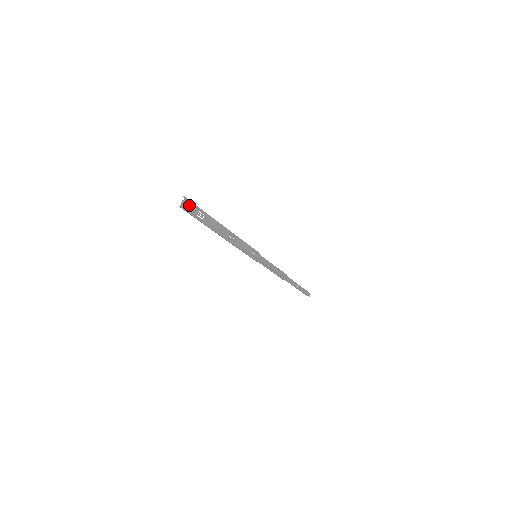
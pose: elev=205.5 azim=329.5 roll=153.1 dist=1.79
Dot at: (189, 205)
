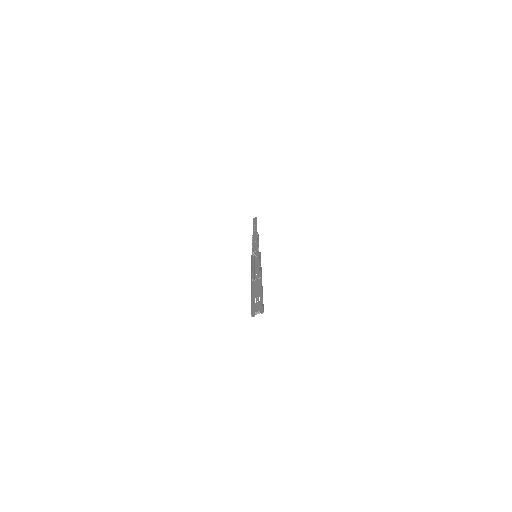
Dot at: (259, 309)
